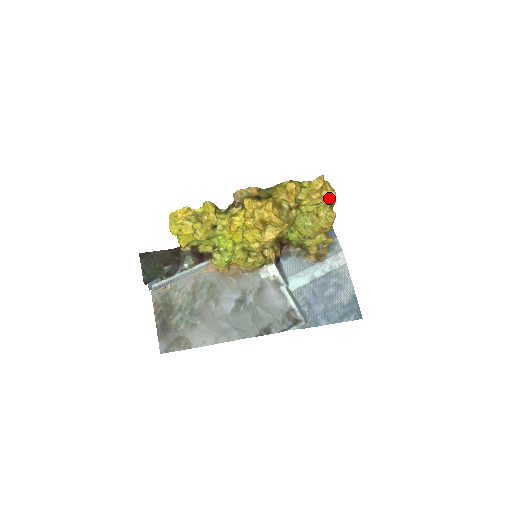
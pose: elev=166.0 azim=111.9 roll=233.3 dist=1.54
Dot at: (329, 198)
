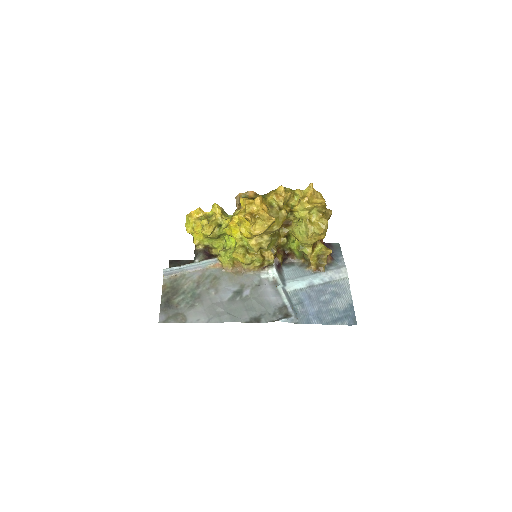
Dot at: (317, 203)
